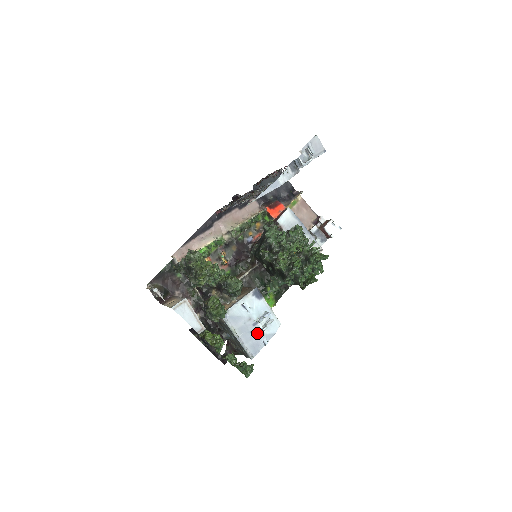
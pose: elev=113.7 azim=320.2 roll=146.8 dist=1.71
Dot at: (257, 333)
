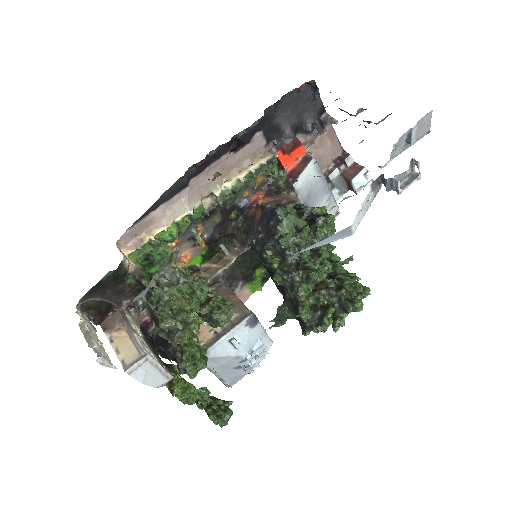
Dot at: occluded
